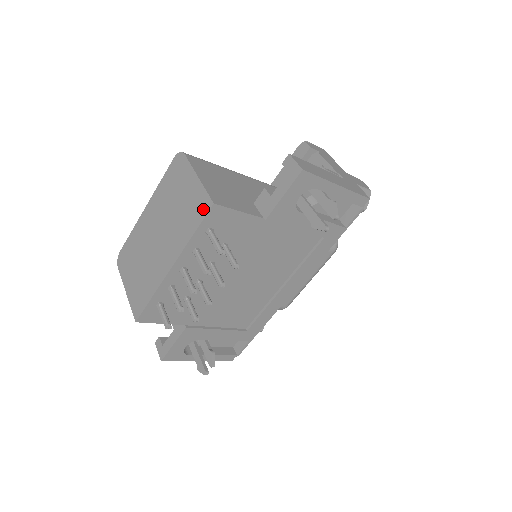
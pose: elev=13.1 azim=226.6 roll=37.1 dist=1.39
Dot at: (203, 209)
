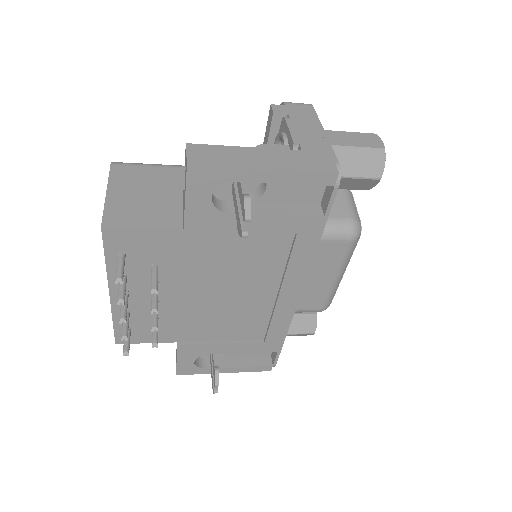
Dot at: occluded
